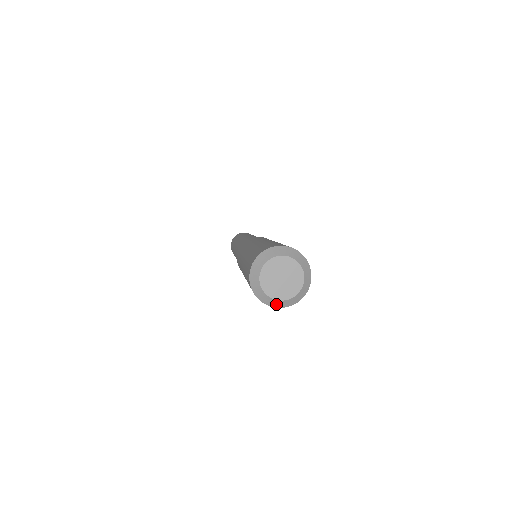
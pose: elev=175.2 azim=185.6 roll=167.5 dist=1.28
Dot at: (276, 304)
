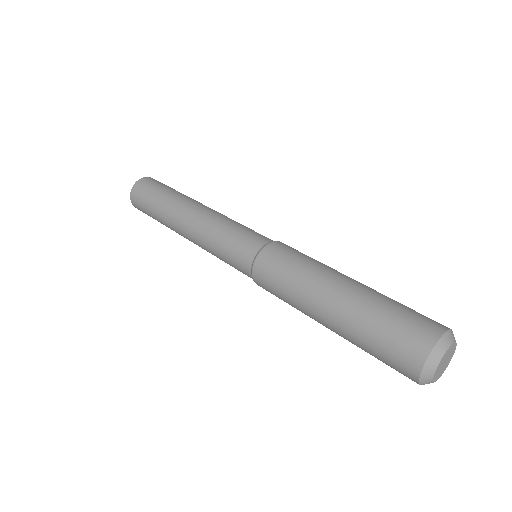
Dot at: occluded
